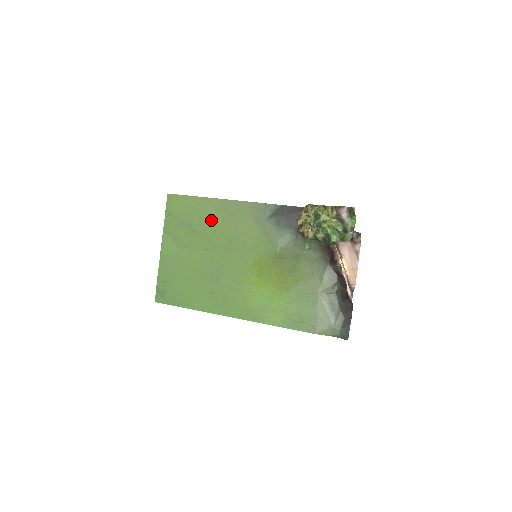
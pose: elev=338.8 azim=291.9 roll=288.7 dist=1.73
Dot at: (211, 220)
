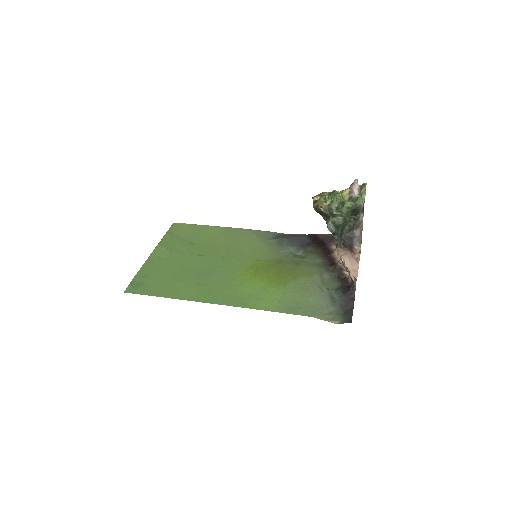
Dot at: (213, 238)
